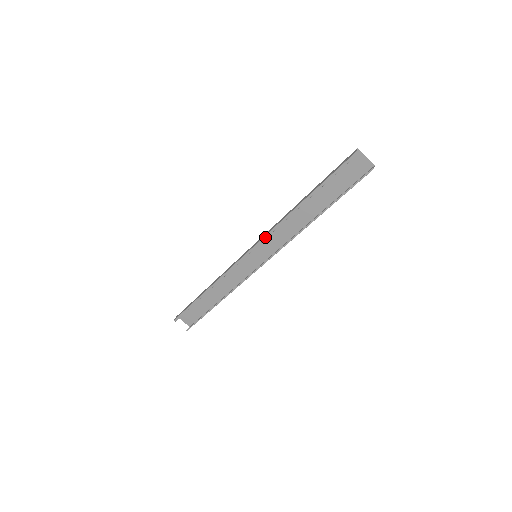
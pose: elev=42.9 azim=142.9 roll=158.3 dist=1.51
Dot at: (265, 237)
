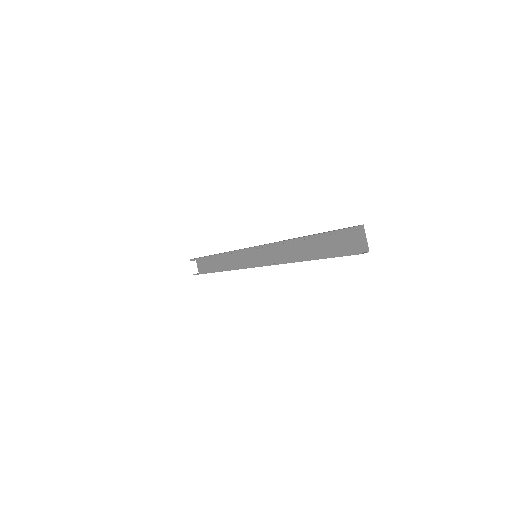
Dot at: (265, 245)
